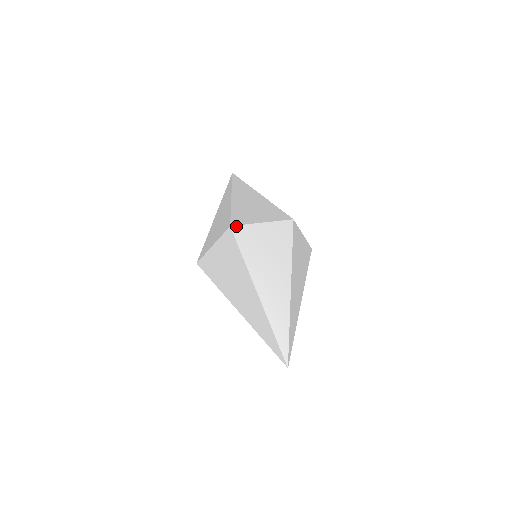
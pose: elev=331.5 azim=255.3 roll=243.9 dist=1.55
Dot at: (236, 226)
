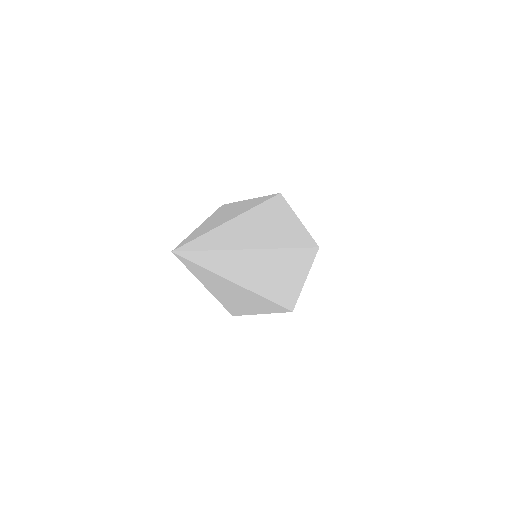
Dot at: (227, 204)
